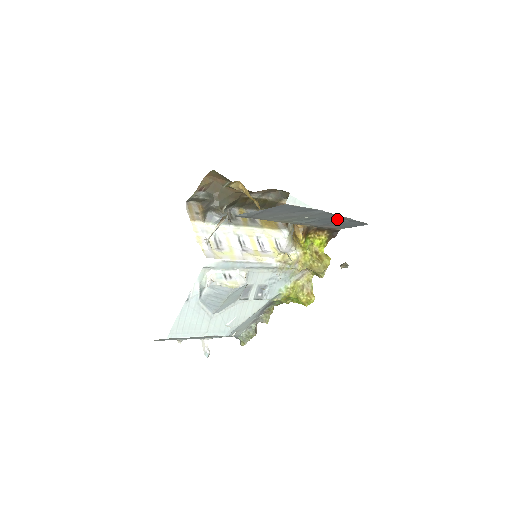
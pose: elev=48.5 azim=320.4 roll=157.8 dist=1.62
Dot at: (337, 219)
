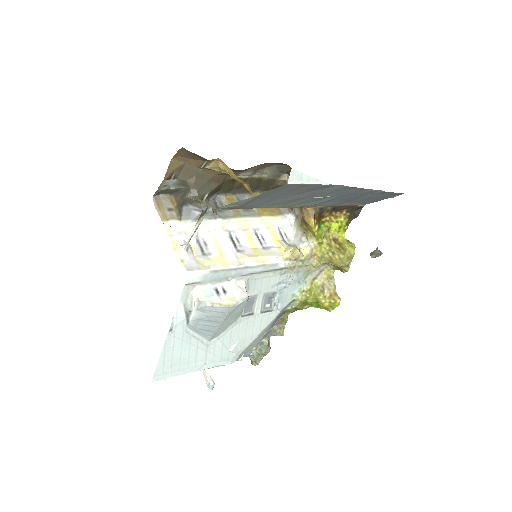
Dot at: (361, 193)
